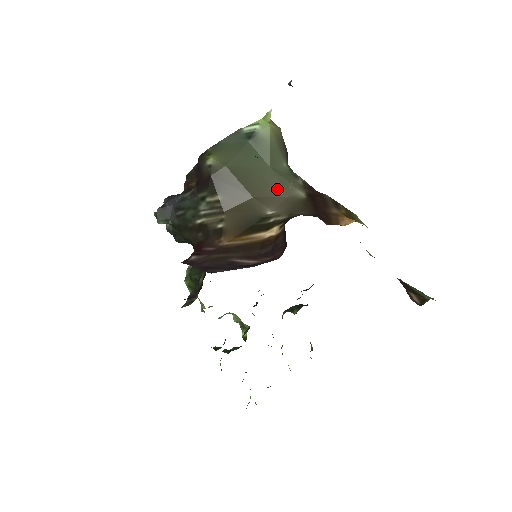
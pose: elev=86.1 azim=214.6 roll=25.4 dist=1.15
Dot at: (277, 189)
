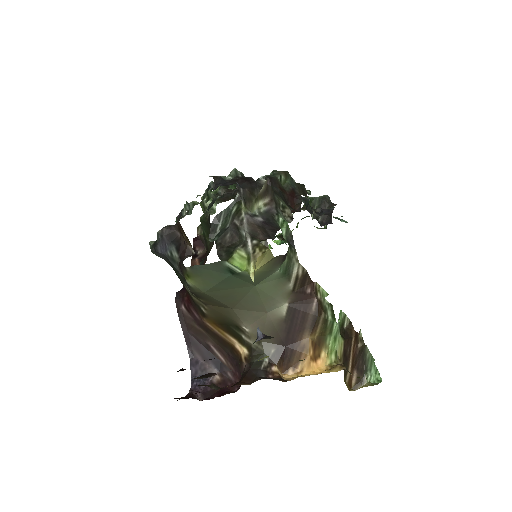
Dot at: (257, 306)
